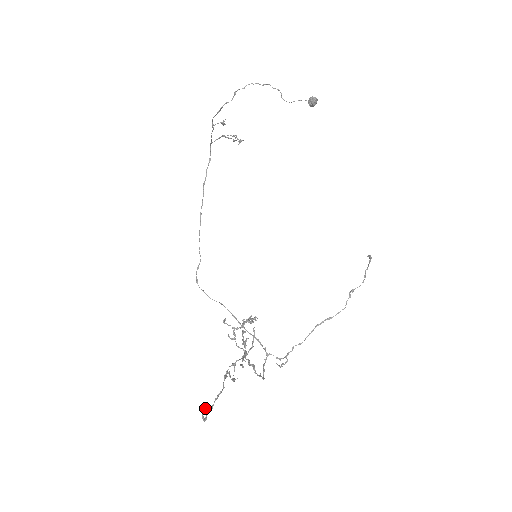
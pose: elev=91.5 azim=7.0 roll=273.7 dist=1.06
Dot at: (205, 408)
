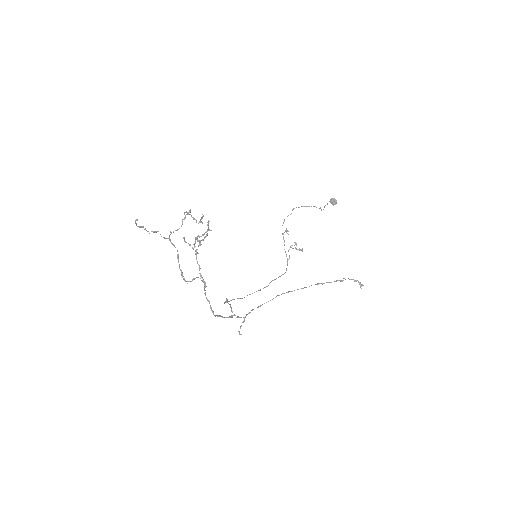
Dot at: (142, 226)
